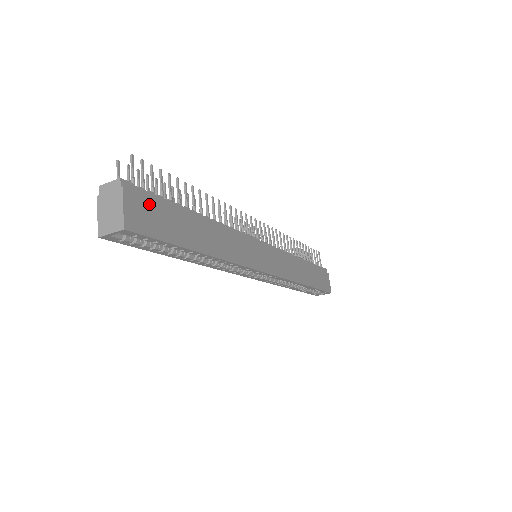
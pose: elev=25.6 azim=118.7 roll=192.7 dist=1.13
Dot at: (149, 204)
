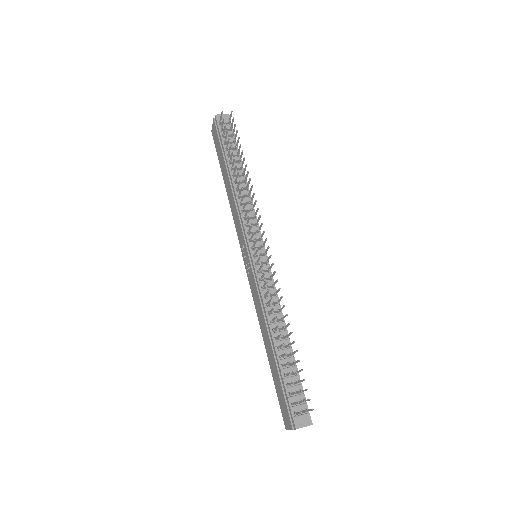
Dot at: occluded
